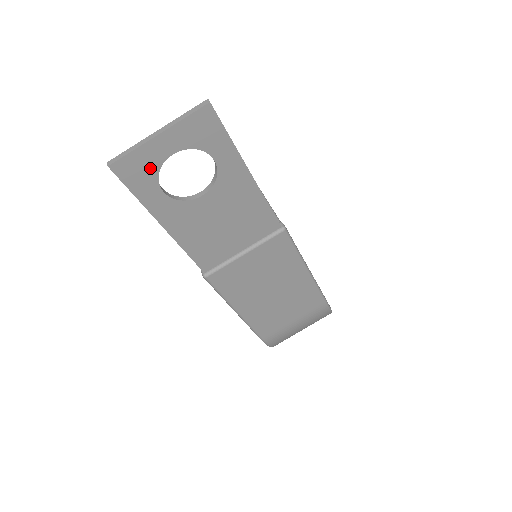
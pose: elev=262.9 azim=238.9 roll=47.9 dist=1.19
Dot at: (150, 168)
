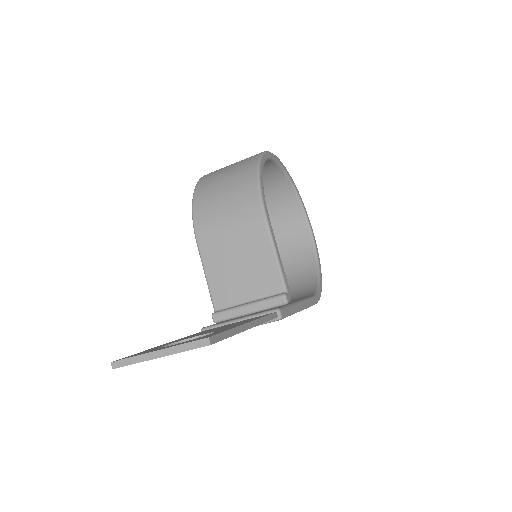
Dot at: occluded
